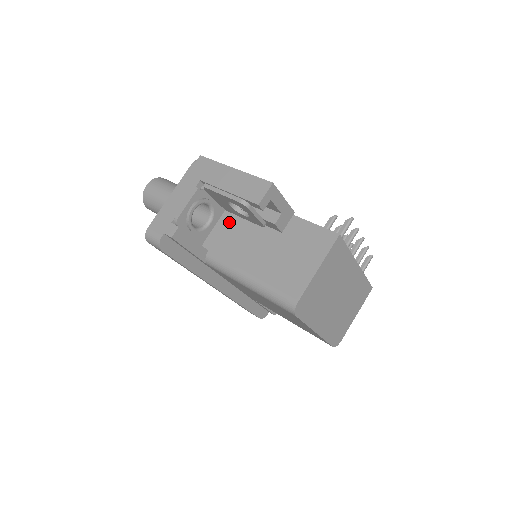
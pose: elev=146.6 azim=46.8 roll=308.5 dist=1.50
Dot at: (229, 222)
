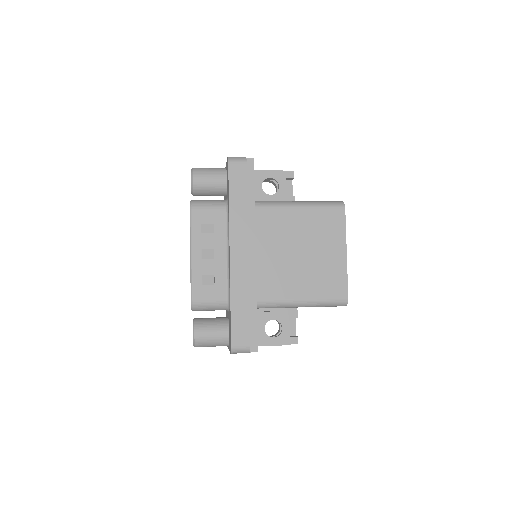
Dot at: occluded
